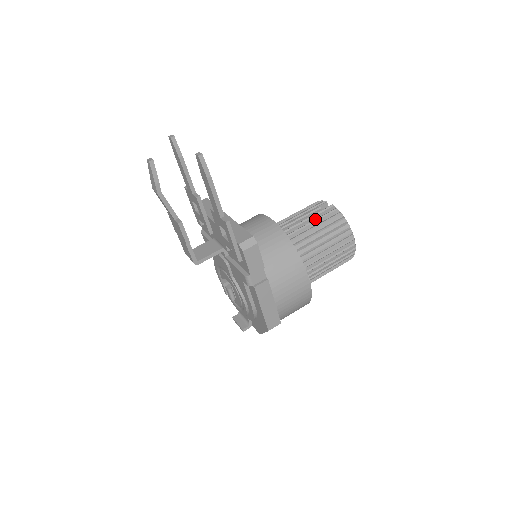
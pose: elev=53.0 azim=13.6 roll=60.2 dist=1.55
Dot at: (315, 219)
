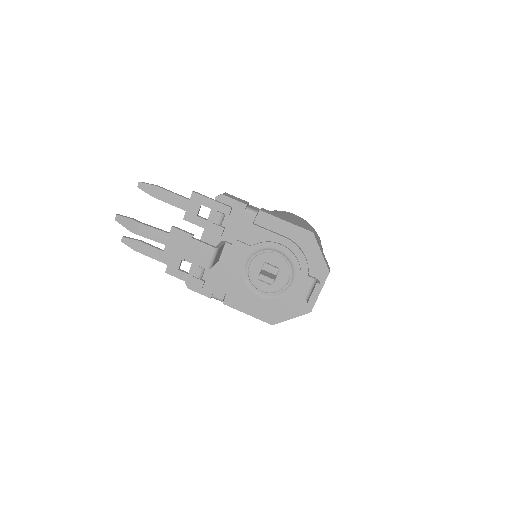
Dot at: occluded
